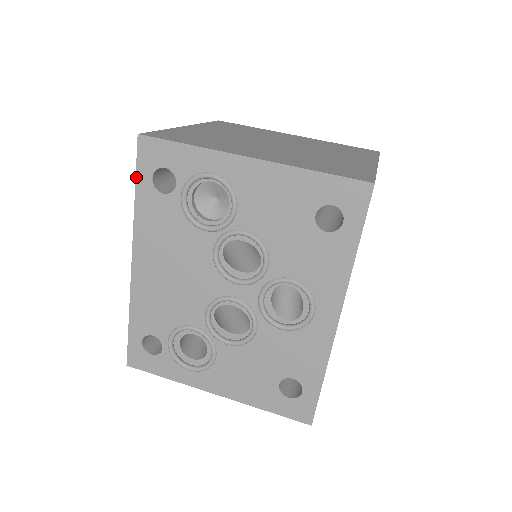
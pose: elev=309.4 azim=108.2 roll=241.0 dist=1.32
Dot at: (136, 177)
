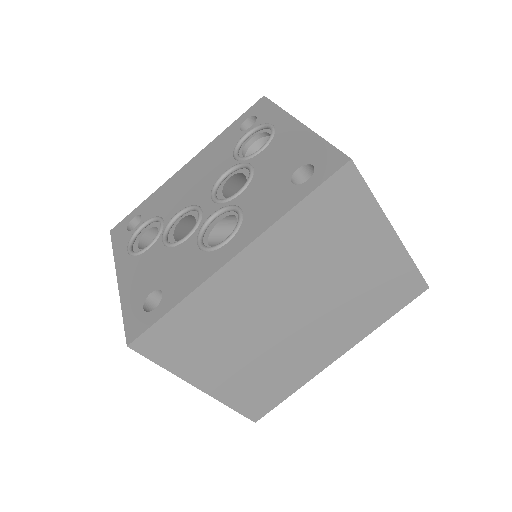
Dot at: (239, 117)
